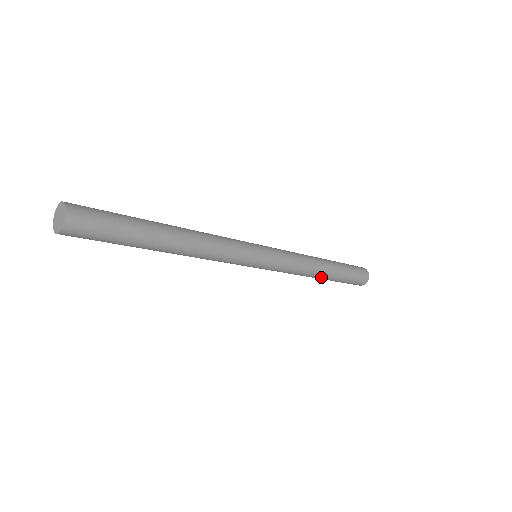
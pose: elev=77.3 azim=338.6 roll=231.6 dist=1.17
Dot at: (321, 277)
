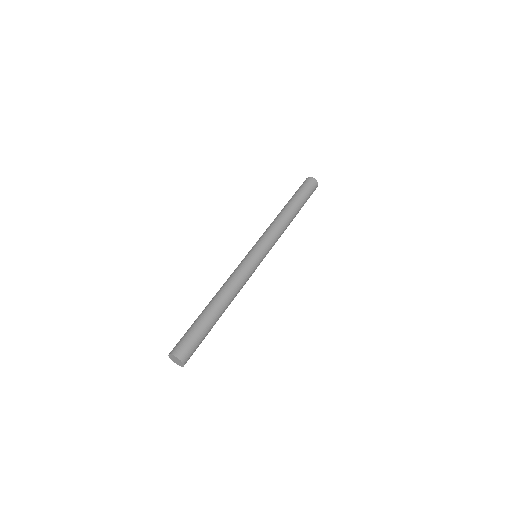
Dot at: (294, 217)
